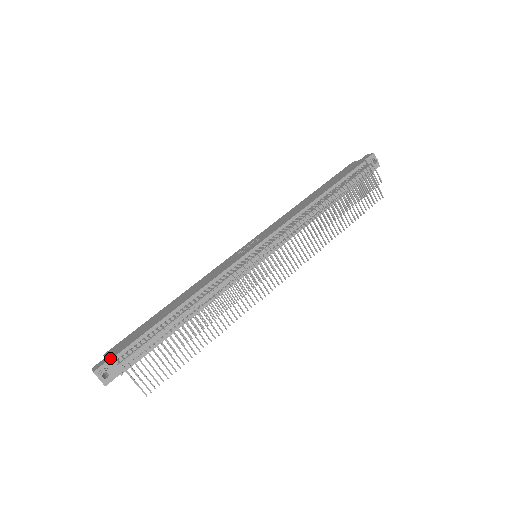
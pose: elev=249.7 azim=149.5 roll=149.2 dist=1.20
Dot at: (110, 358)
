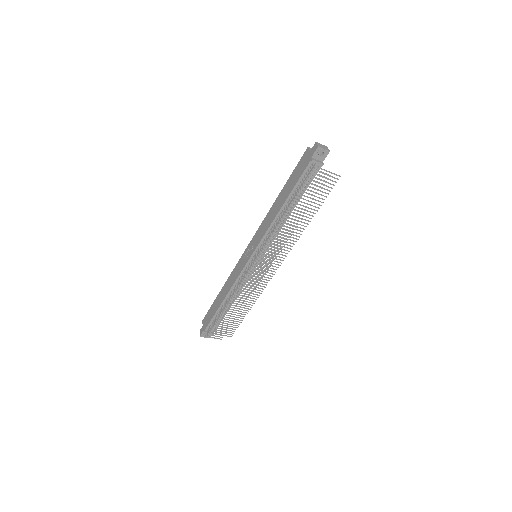
Dot at: (204, 330)
